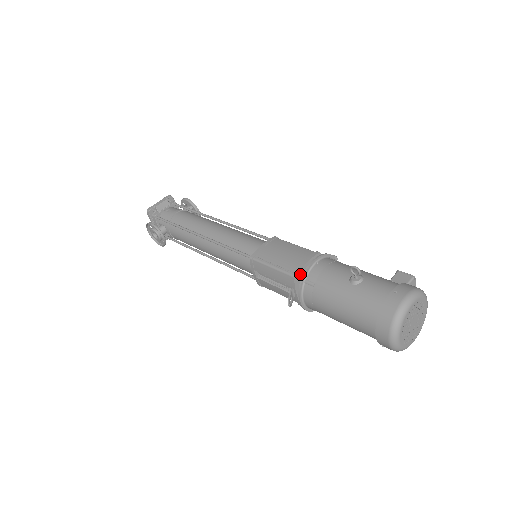
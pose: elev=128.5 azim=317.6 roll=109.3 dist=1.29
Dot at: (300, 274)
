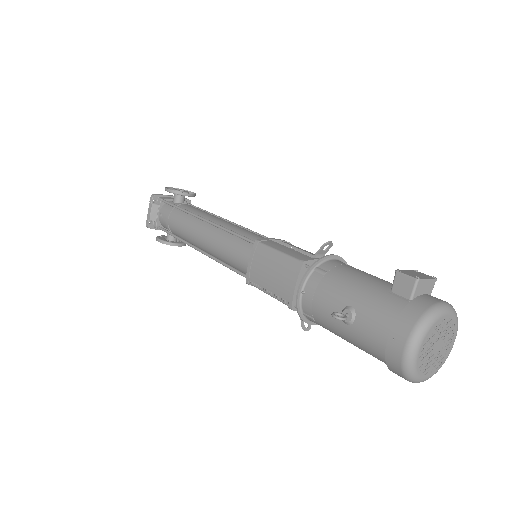
Dot at: occluded
